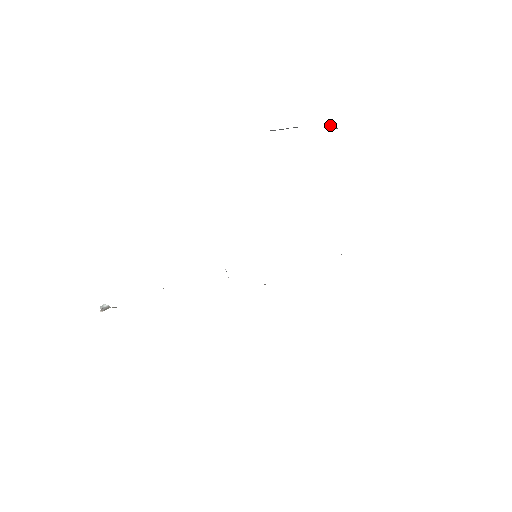
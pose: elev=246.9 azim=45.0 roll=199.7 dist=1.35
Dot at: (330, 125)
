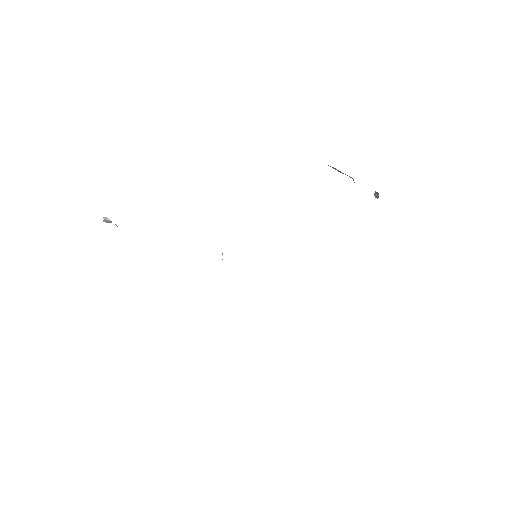
Dot at: (375, 192)
